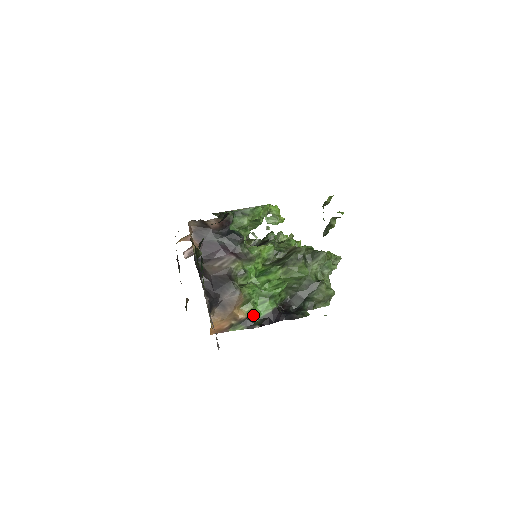
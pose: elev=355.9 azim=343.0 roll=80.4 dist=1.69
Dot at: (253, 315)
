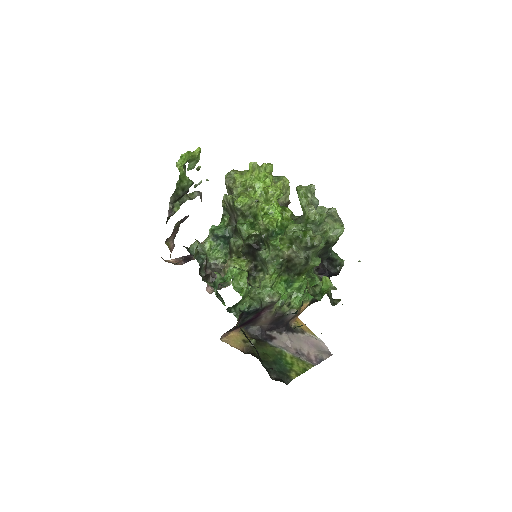
Dot at: (311, 298)
